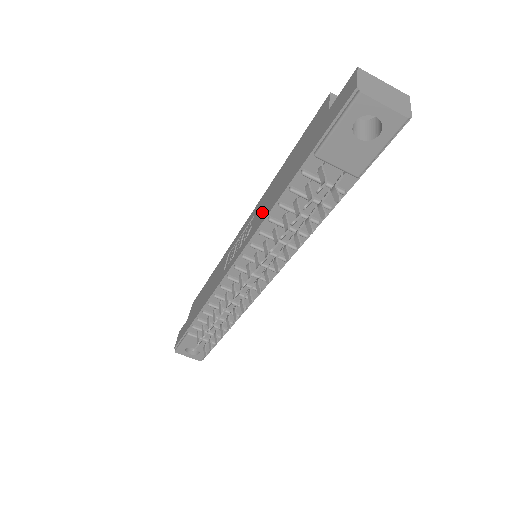
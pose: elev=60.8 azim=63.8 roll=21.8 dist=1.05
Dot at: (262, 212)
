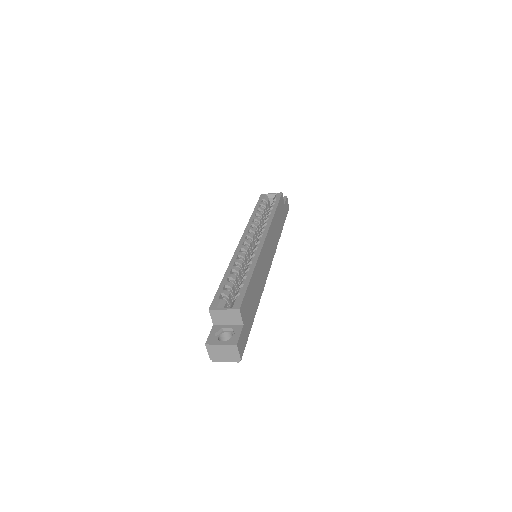
Dot at: occluded
